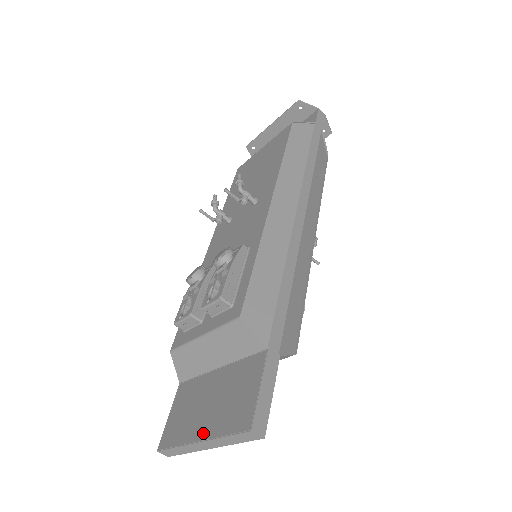
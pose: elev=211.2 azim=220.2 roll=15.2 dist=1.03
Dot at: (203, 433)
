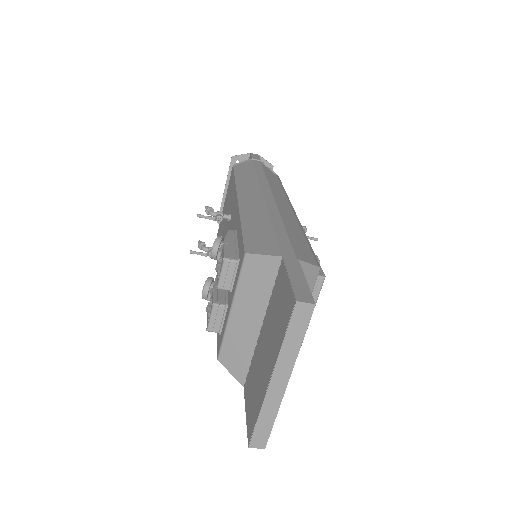
Dot at: (270, 369)
